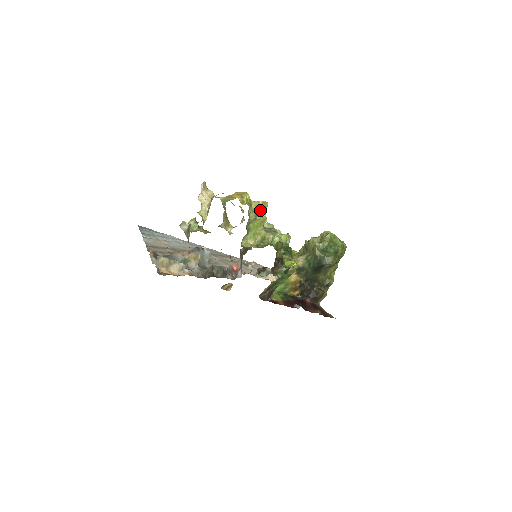
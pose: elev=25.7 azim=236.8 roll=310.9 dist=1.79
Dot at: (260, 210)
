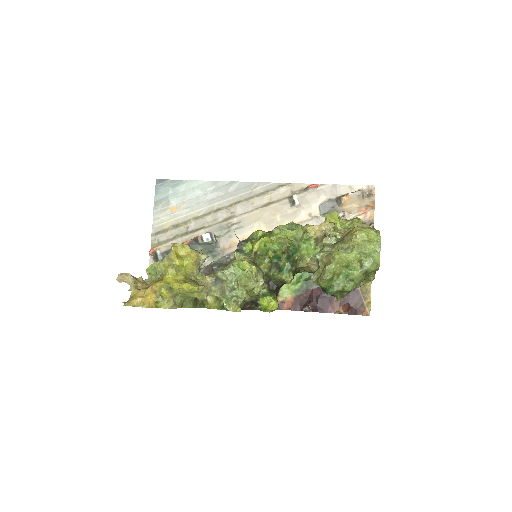
Dot at: (190, 294)
